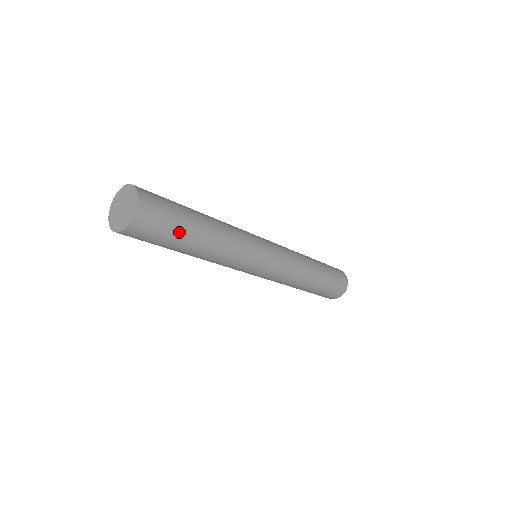
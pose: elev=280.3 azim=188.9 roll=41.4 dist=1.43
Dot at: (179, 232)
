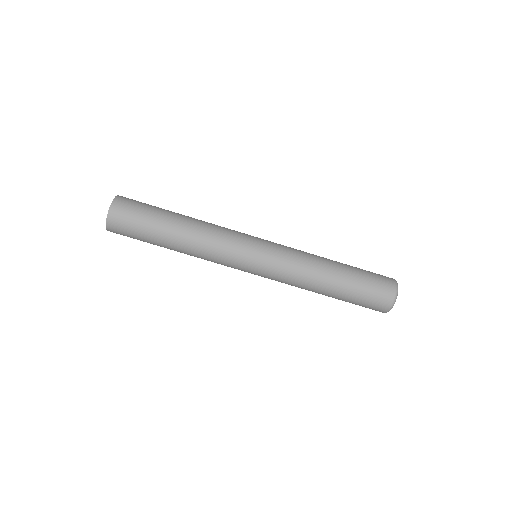
Dot at: (147, 239)
